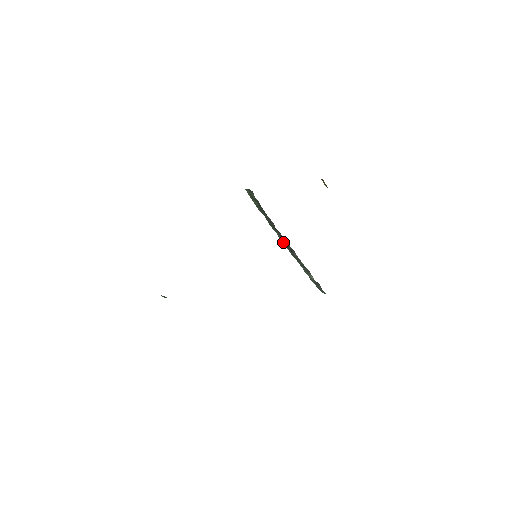
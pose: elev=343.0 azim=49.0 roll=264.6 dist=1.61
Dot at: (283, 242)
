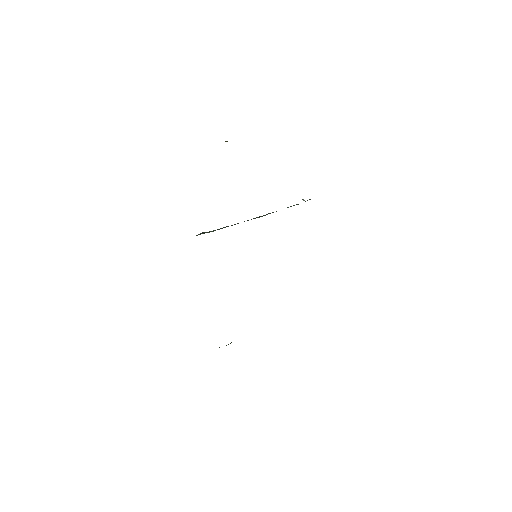
Dot at: occluded
